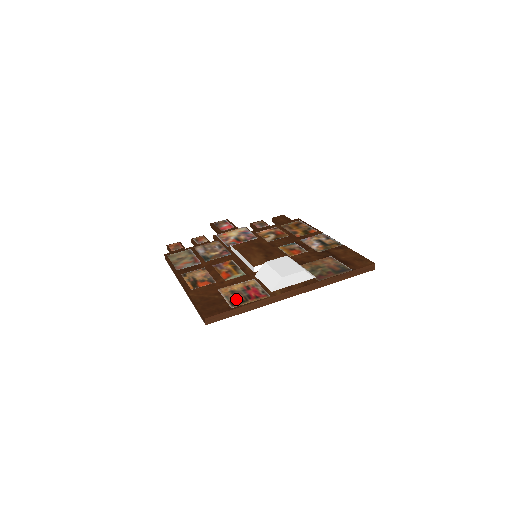
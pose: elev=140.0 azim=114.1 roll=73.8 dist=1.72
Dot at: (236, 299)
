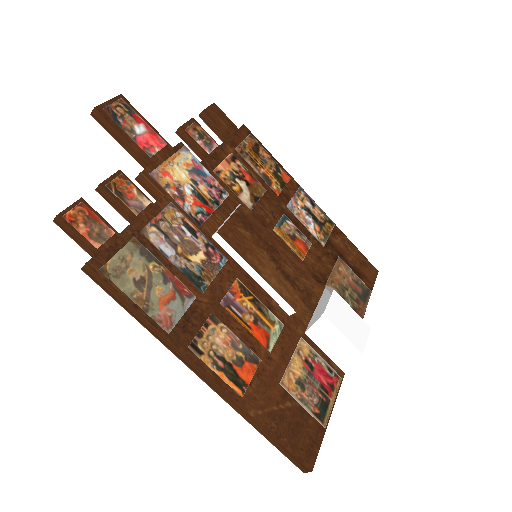
Dot at: (317, 403)
